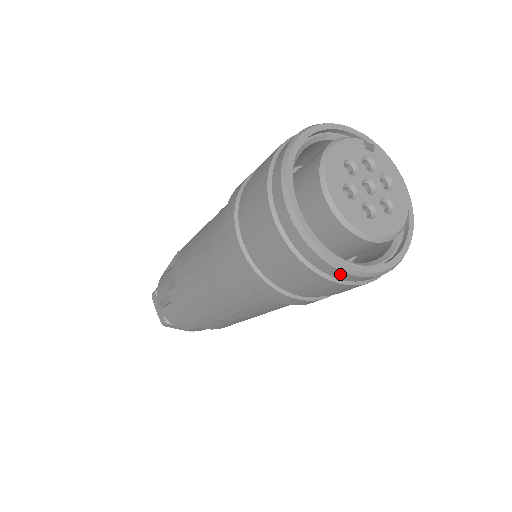
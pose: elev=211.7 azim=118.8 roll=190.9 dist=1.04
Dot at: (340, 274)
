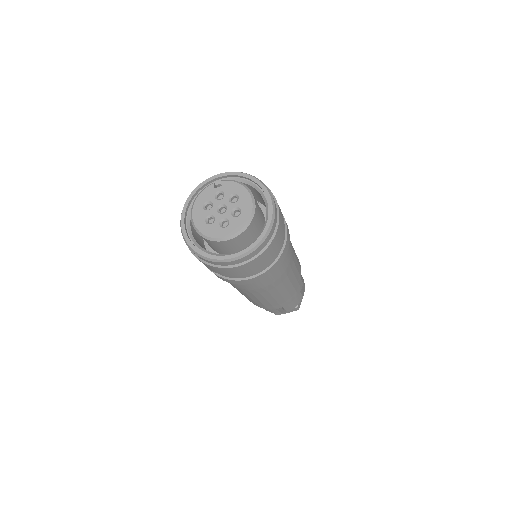
Dot at: (231, 263)
